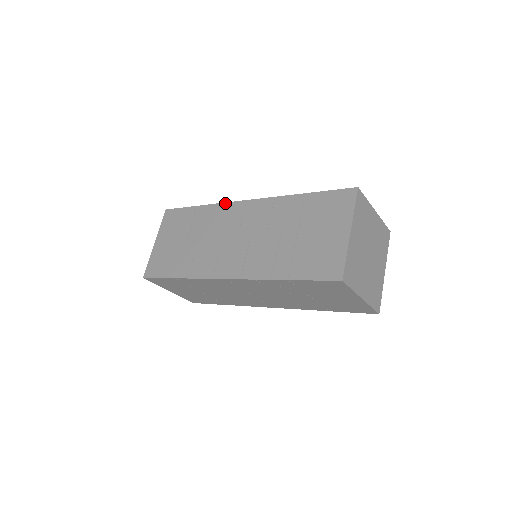
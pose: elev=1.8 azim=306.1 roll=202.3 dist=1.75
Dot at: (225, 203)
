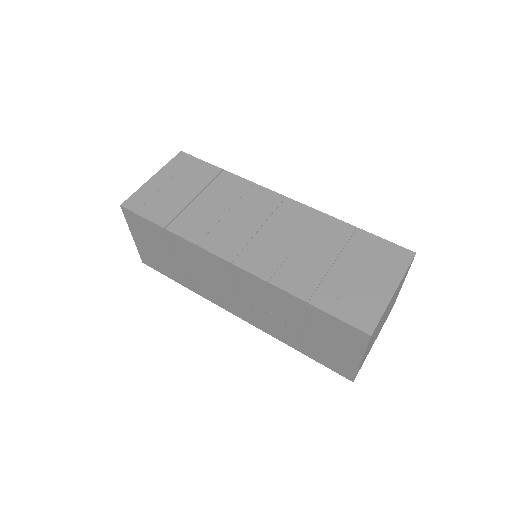
Dot at: (202, 249)
